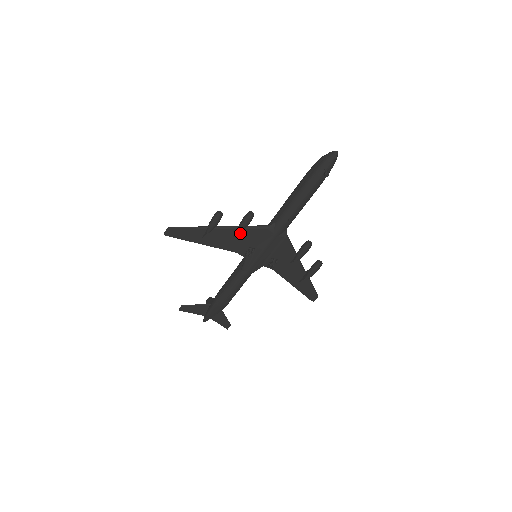
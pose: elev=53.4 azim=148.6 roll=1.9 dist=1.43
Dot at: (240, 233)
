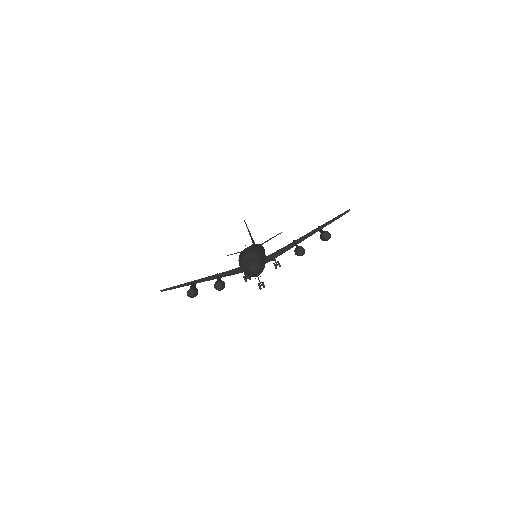
Dot at: occluded
